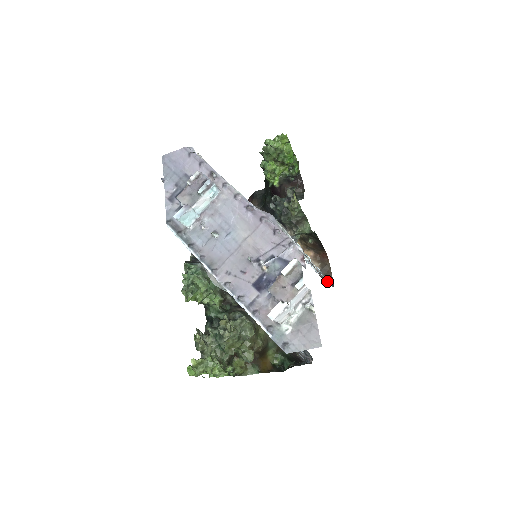
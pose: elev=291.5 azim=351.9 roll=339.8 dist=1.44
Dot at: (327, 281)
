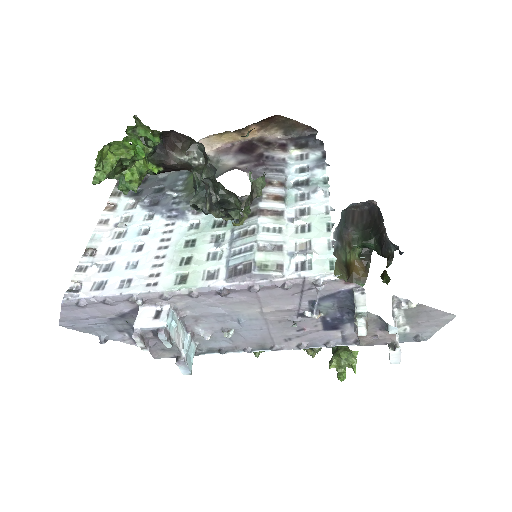
Dot at: (316, 151)
